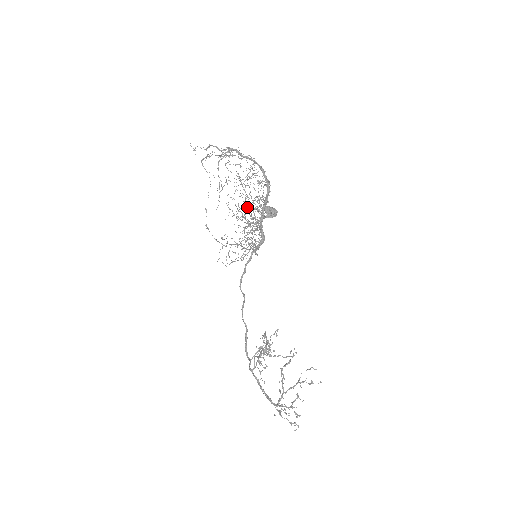
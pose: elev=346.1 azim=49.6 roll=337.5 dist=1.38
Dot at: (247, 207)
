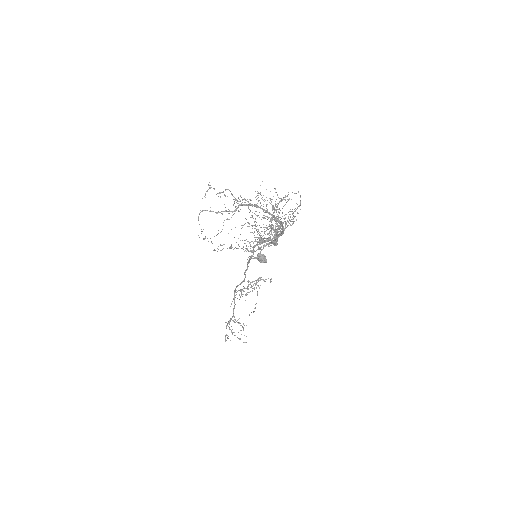
Dot at: (279, 213)
